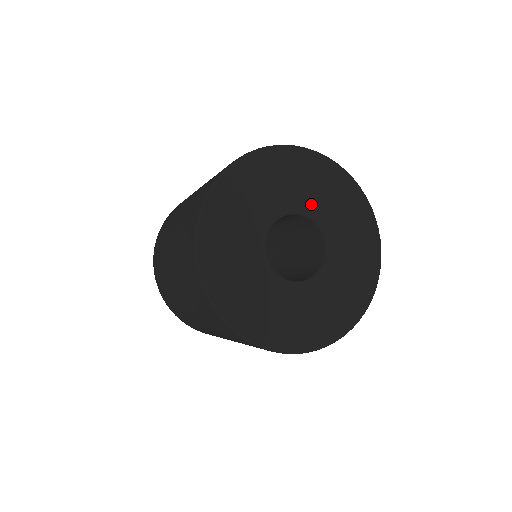
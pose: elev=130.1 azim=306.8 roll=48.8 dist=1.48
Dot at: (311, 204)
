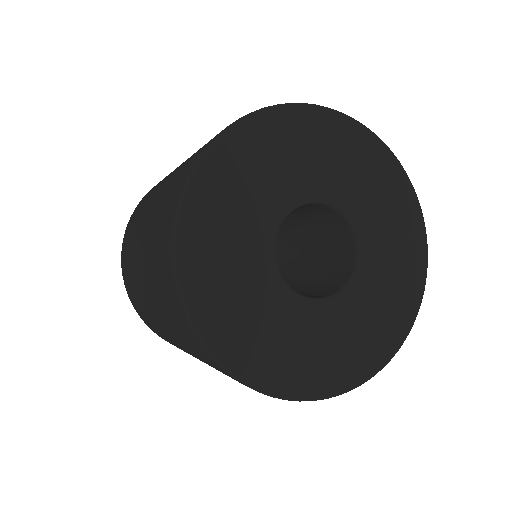
Dot at: (347, 195)
